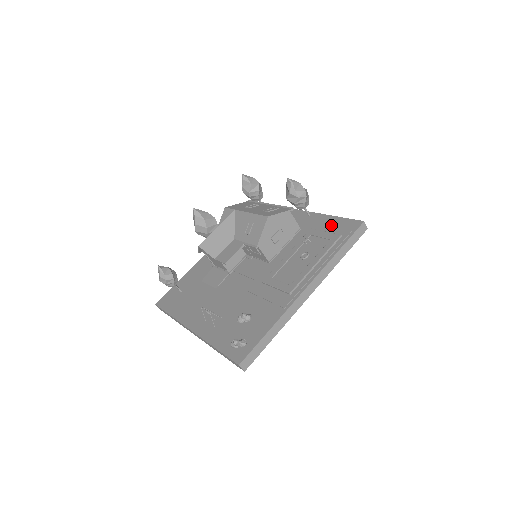
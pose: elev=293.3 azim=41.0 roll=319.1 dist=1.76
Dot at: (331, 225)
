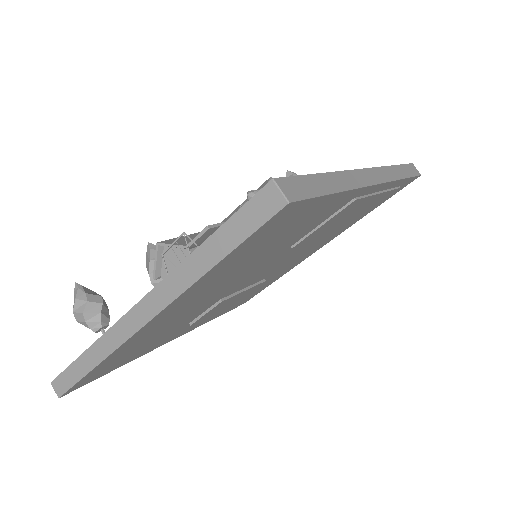
Dot at: occluded
